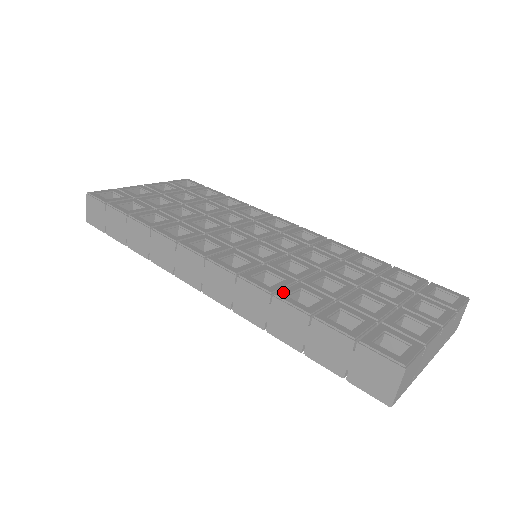
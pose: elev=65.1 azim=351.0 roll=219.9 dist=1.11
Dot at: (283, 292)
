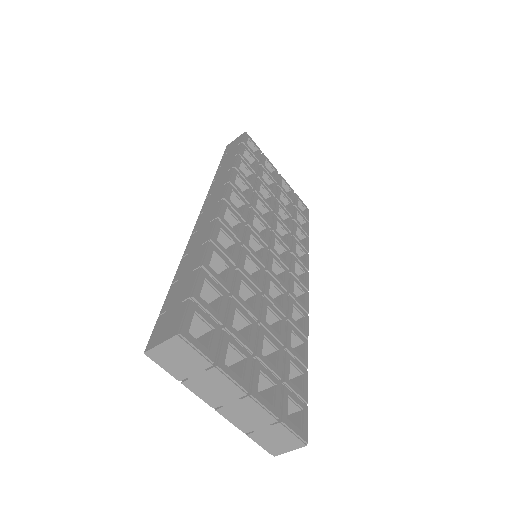
Dot at: (216, 249)
